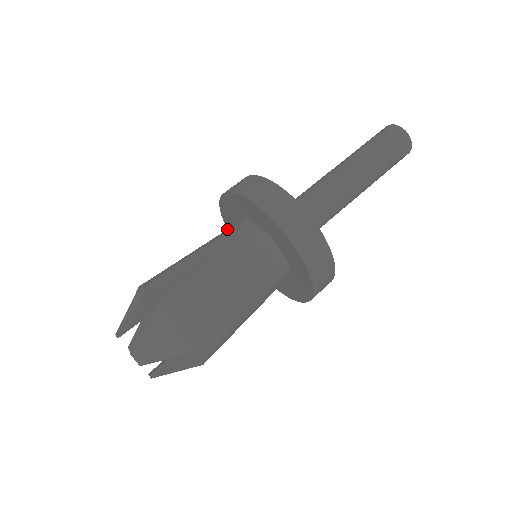
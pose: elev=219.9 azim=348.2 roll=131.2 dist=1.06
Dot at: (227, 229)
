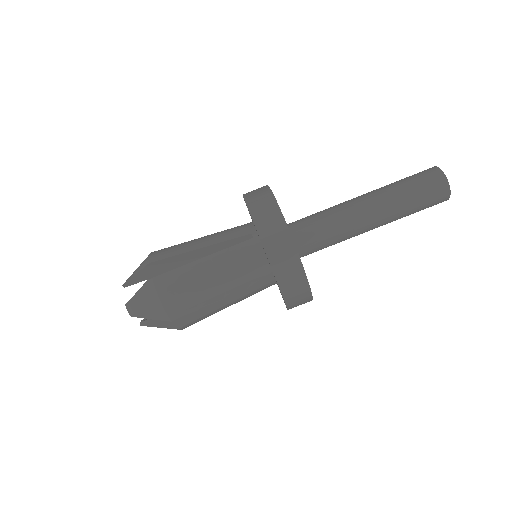
Dot at: (237, 226)
